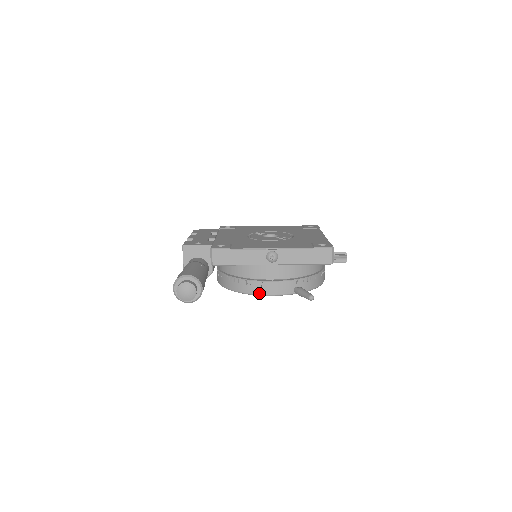
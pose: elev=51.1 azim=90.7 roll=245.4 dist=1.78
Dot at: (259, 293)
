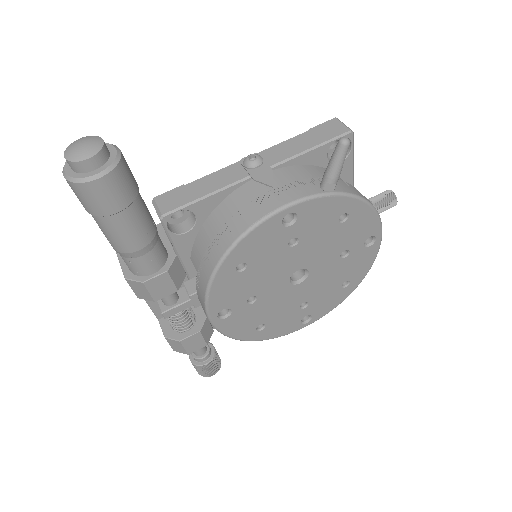
Dot at: (262, 215)
